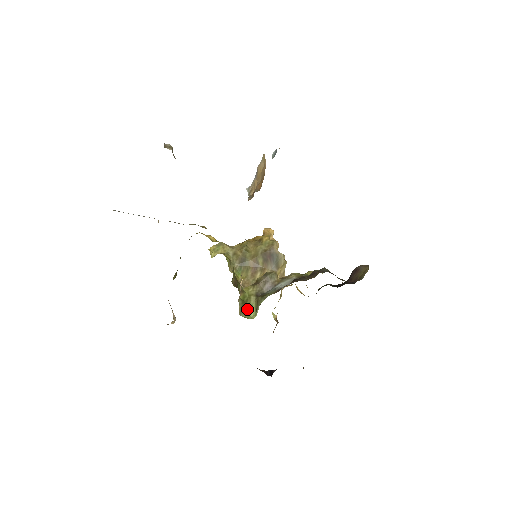
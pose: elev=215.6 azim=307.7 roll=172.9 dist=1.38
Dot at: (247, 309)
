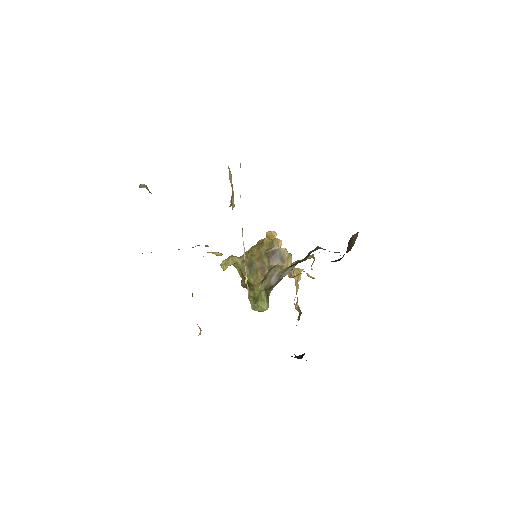
Dot at: (260, 304)
